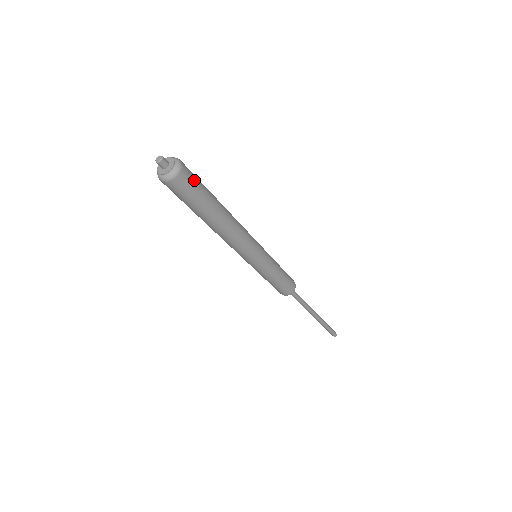
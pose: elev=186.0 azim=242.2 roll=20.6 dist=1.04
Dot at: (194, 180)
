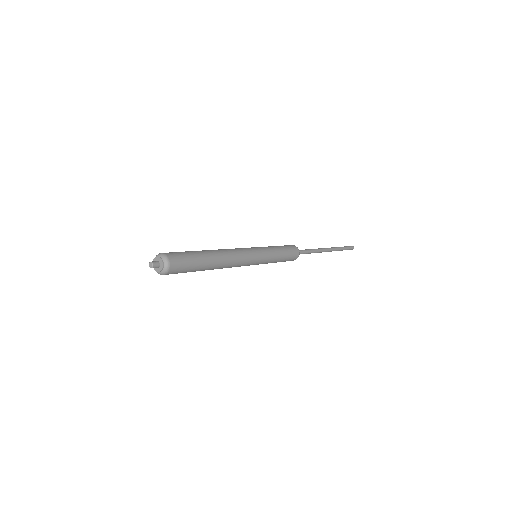
Dot at: (183, 262)
